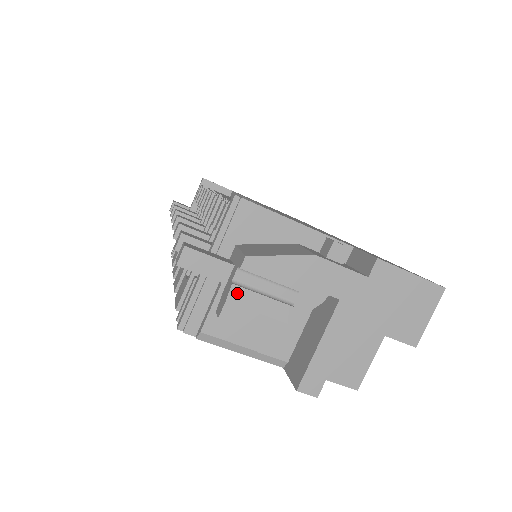
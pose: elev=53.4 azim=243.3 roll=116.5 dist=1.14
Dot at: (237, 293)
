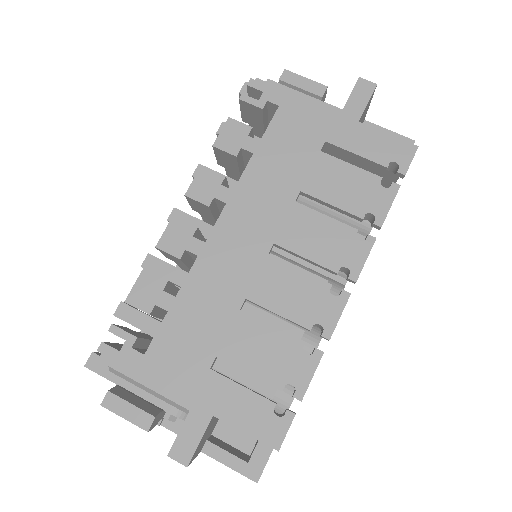
Dot at: occluded
